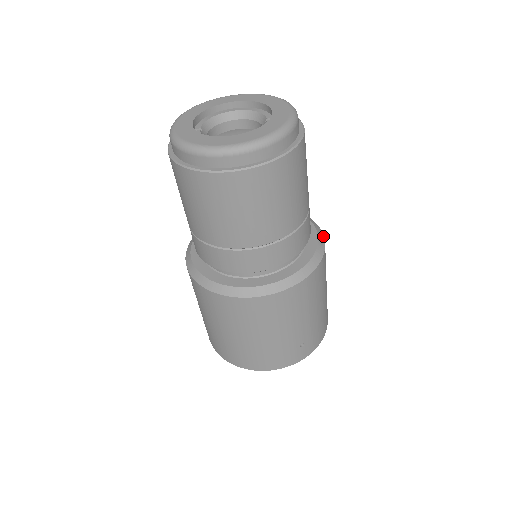
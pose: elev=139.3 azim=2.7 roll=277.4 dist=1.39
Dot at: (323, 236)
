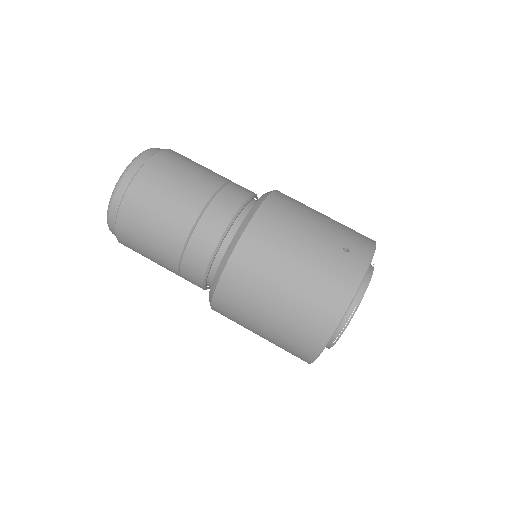
Dot at: occluded
